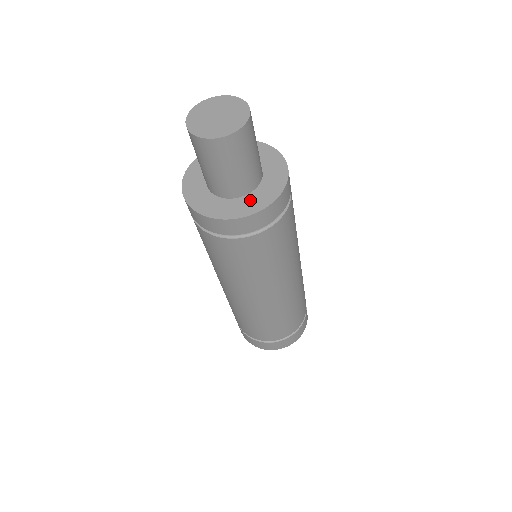
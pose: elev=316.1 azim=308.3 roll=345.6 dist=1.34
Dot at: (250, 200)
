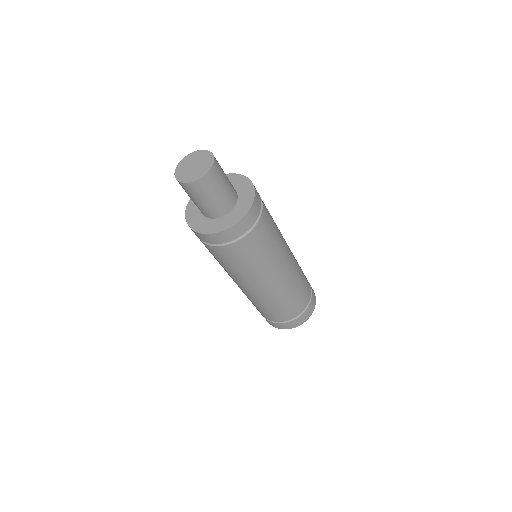
Dot at: (232, 215)
